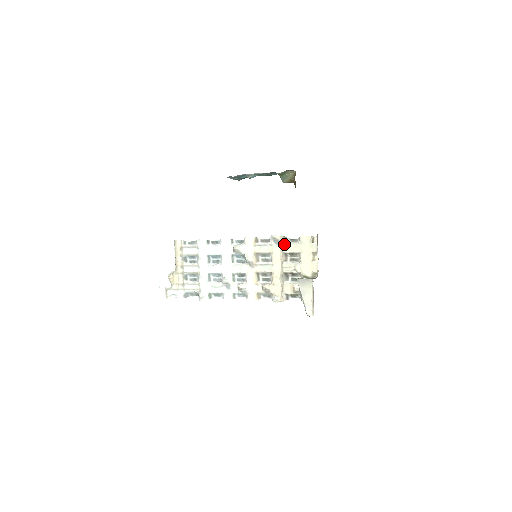
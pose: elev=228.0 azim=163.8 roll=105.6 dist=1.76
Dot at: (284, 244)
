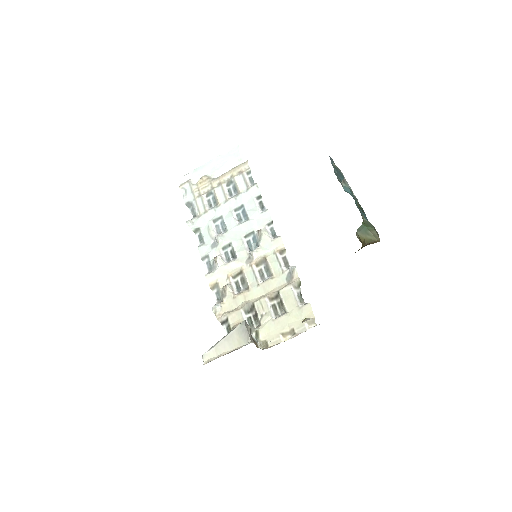
Dot at: (290, 287)
